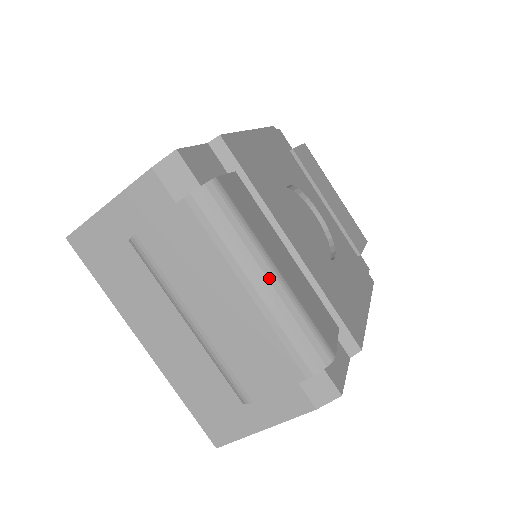
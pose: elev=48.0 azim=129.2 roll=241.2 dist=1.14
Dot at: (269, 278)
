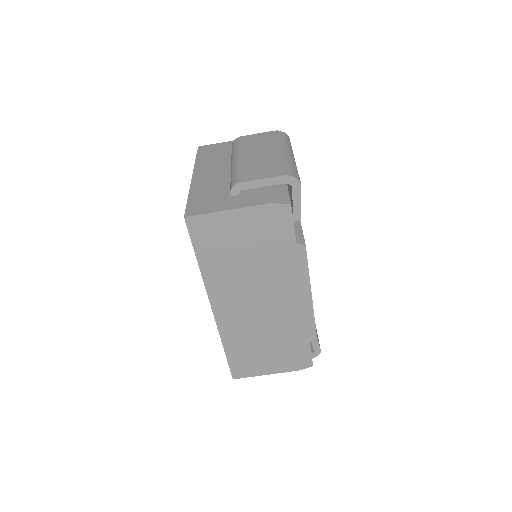
Dot at: (290, 154)
